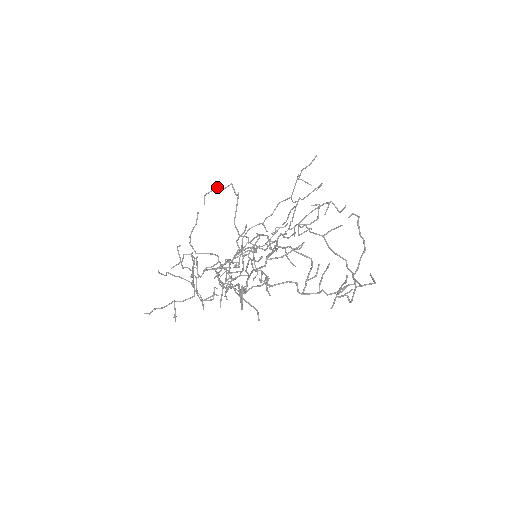
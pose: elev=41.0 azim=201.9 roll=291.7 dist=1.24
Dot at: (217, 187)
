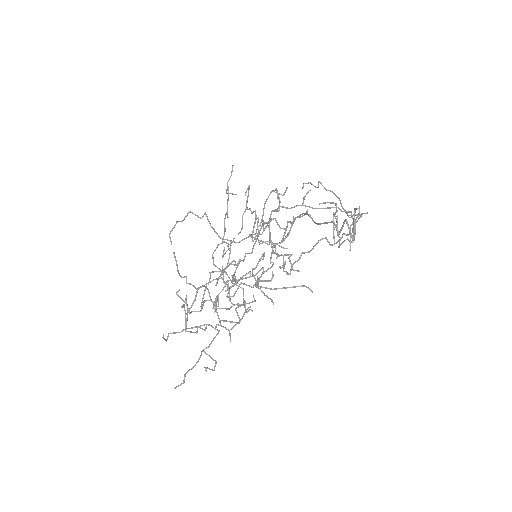
Dot at: (177, 221)
